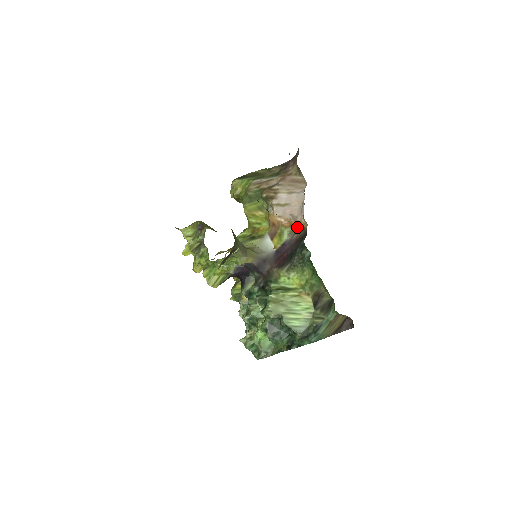
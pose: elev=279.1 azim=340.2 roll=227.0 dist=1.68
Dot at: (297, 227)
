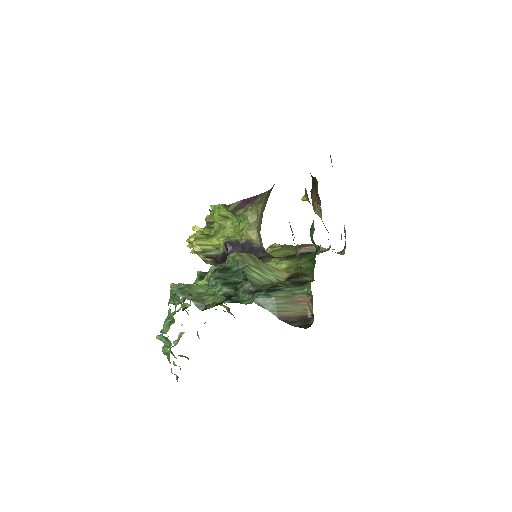
Dot at: occluded
